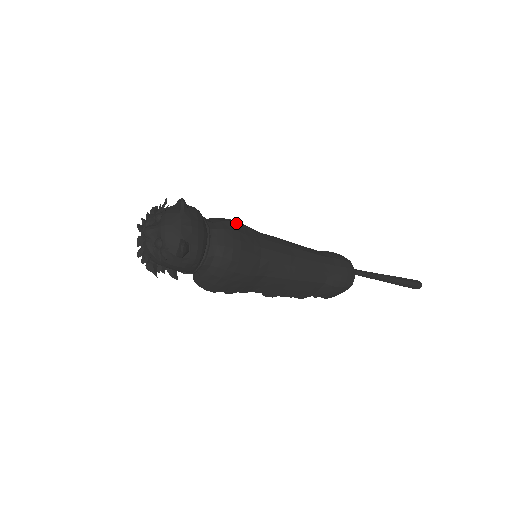
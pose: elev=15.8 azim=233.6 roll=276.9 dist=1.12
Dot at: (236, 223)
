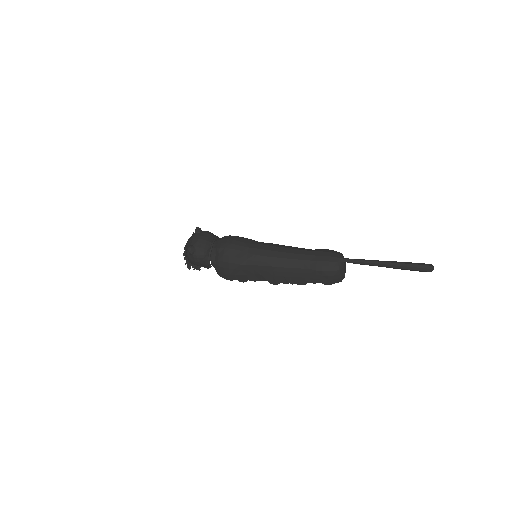
Dot at: (234, 236)
